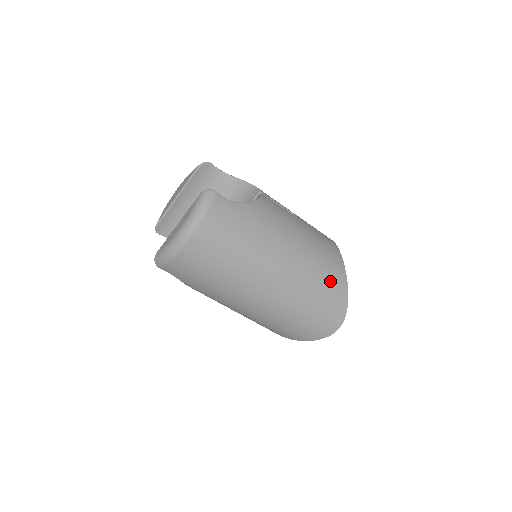
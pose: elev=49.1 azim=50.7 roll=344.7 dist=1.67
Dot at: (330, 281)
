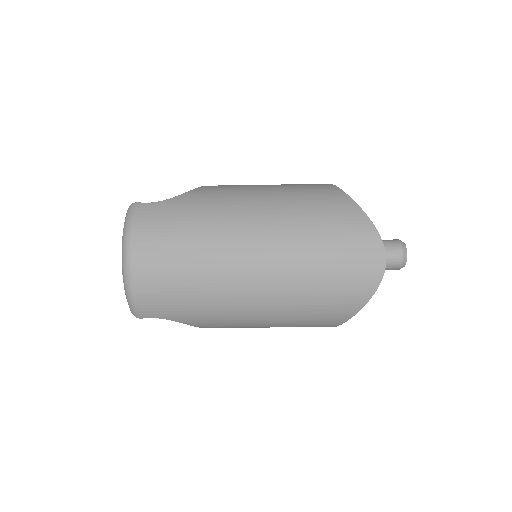
Dot at: (328, 212)
